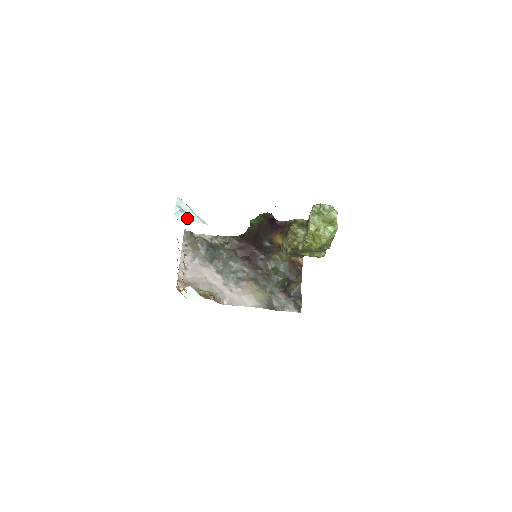
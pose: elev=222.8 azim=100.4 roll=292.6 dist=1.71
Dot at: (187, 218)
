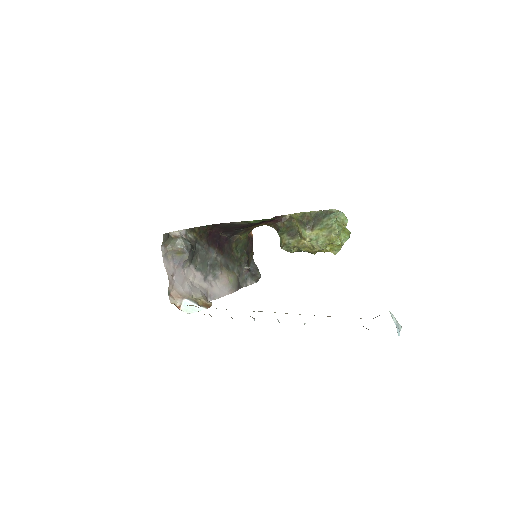
Dot at: (399, 330)
